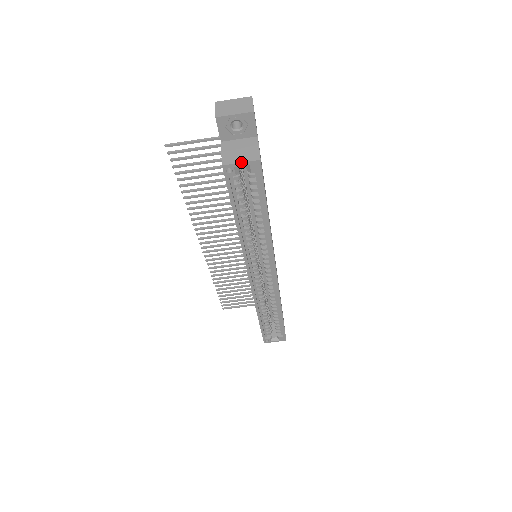
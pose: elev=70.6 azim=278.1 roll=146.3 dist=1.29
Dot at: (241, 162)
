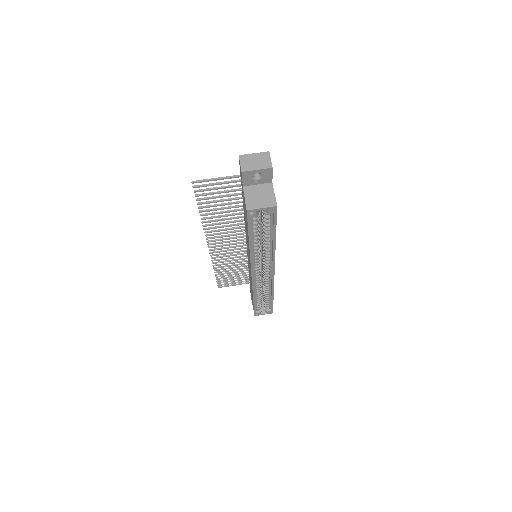
Dot at: (262, 208)
